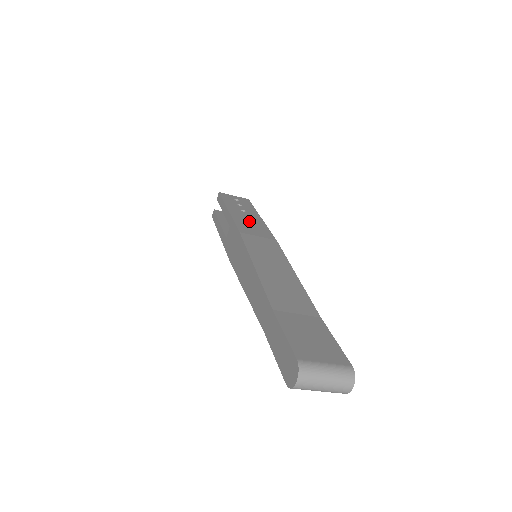
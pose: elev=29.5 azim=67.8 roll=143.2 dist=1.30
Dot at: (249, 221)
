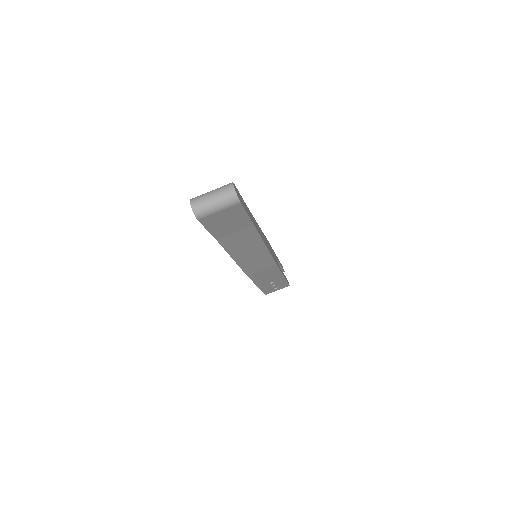
Dot at: occluded
